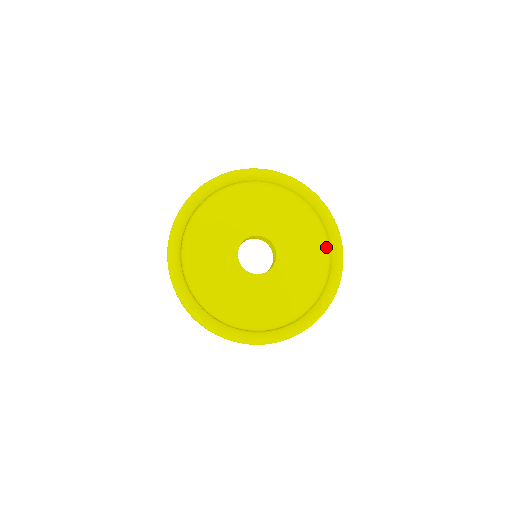
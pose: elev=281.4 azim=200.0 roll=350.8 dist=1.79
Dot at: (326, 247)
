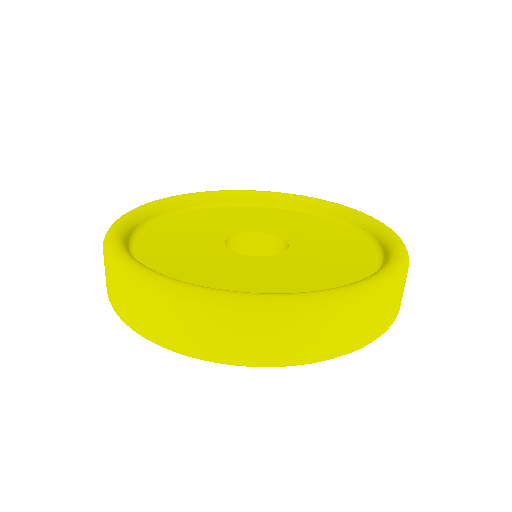
Dot at: (361, 235)
